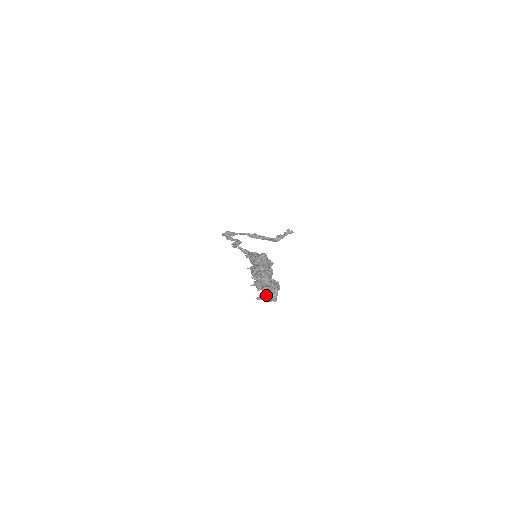
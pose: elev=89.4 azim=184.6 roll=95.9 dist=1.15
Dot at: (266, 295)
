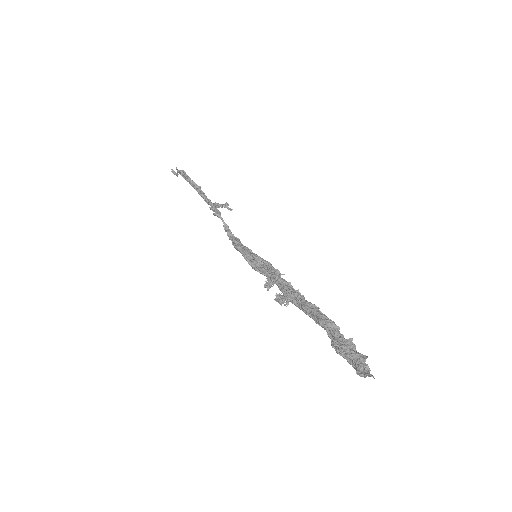
Dot at: (367, 374)
